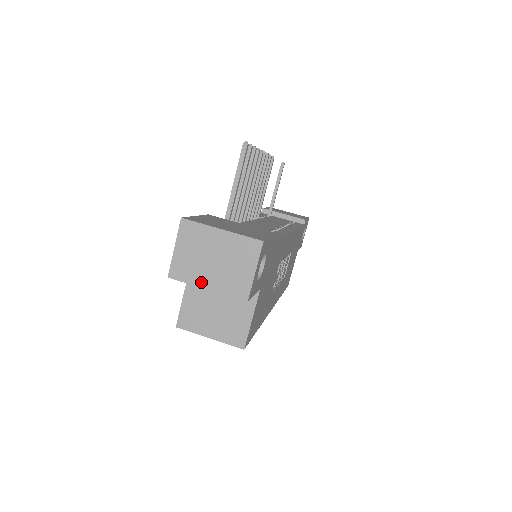
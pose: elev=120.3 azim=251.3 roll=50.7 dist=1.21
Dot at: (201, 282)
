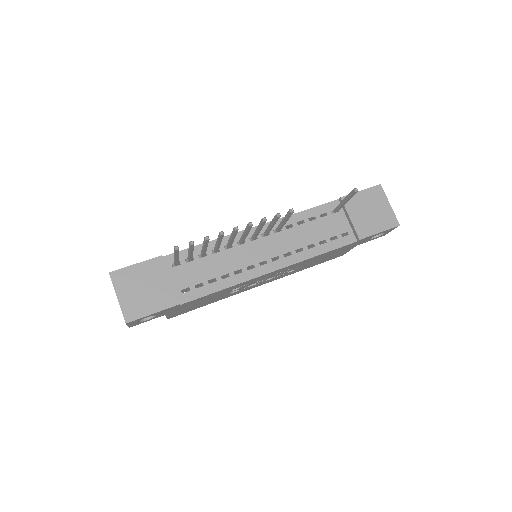
Dot at: occluded
